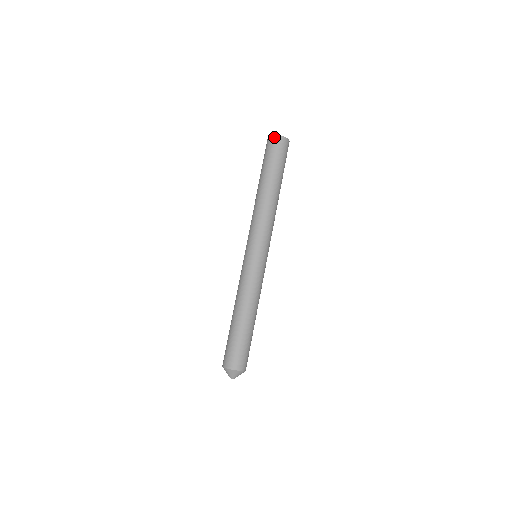
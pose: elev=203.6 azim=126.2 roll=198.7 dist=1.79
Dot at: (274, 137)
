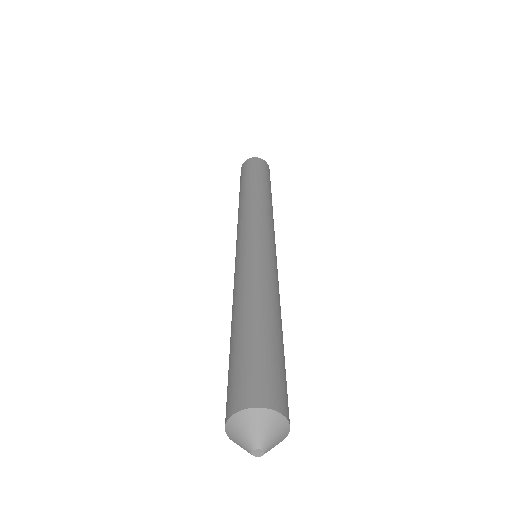
Dot at: (242, 166)
